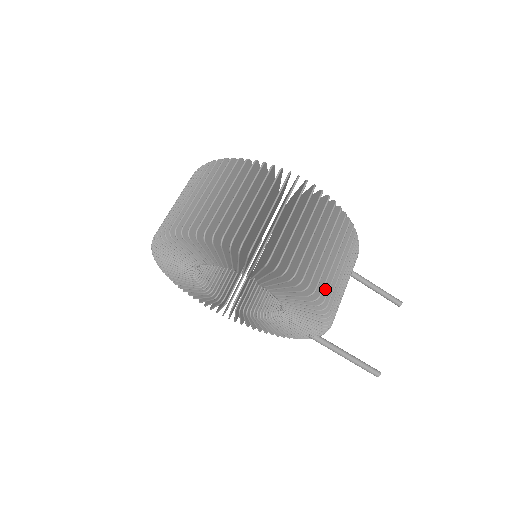
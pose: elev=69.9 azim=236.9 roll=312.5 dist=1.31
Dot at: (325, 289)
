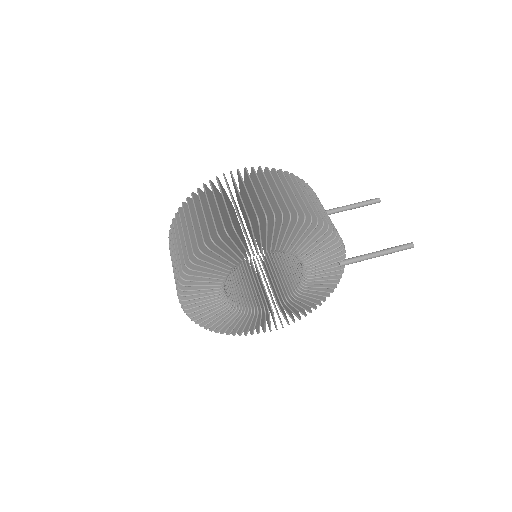
Dot at: (305, 211)
